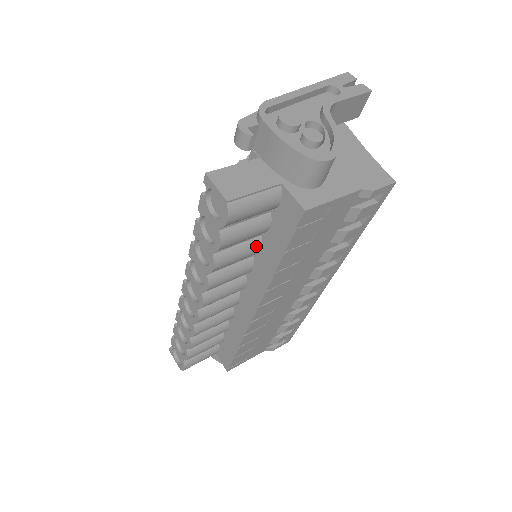
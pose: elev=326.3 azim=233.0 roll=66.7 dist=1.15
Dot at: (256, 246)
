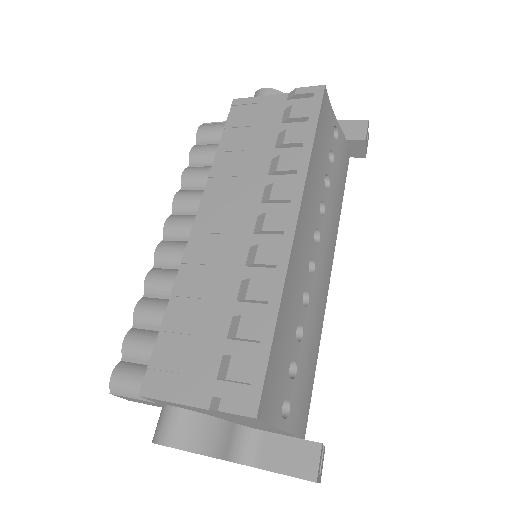
Dot at: occluded
